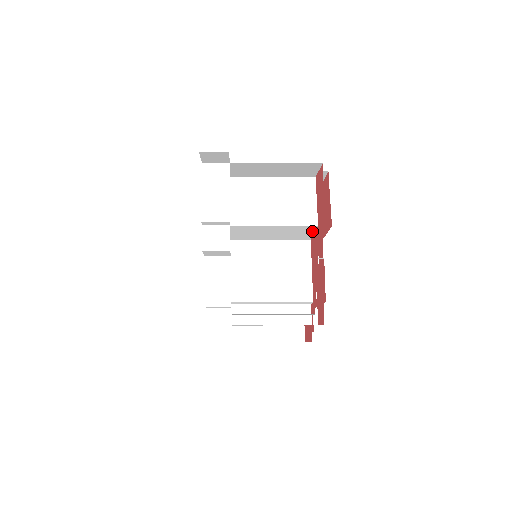
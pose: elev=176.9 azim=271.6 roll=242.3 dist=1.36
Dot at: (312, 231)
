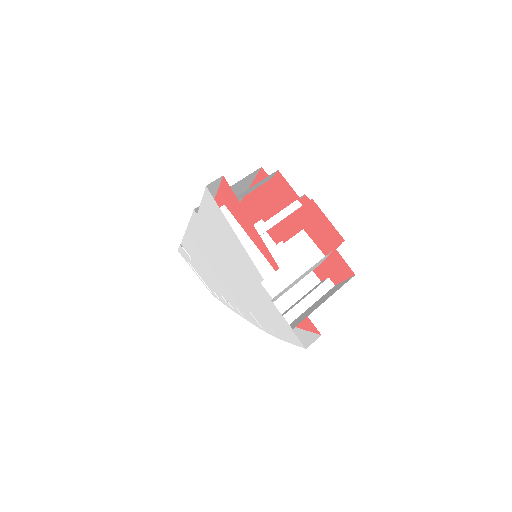
Dot at: (310, 254)
